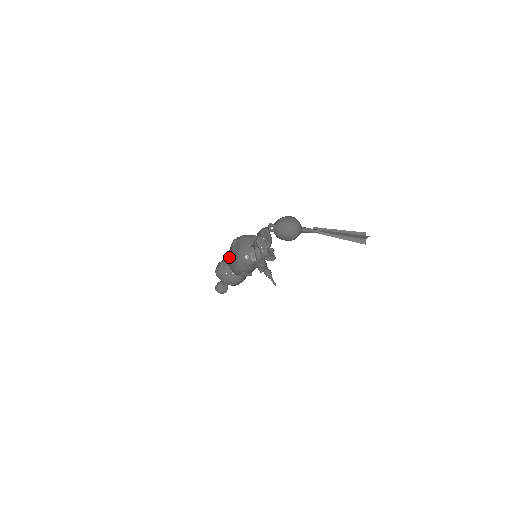
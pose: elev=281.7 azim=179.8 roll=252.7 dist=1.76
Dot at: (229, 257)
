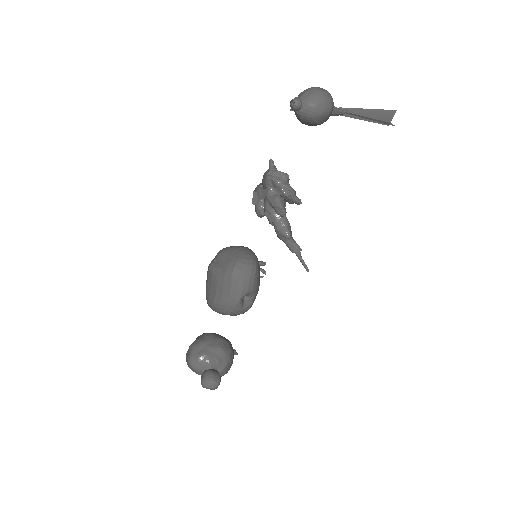
Dot at: (214, 290)
